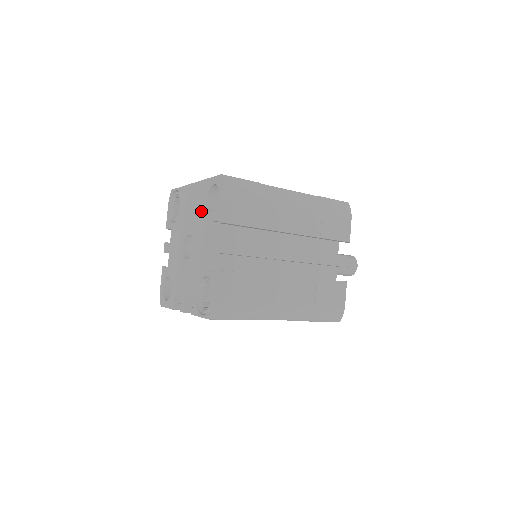
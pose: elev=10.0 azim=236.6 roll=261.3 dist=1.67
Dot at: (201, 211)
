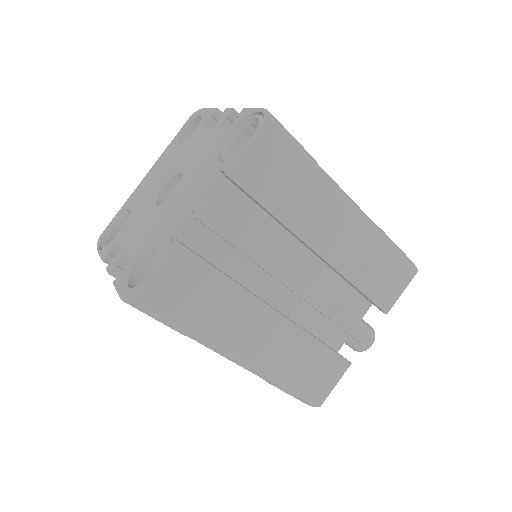
Dot at: (175, 155)
